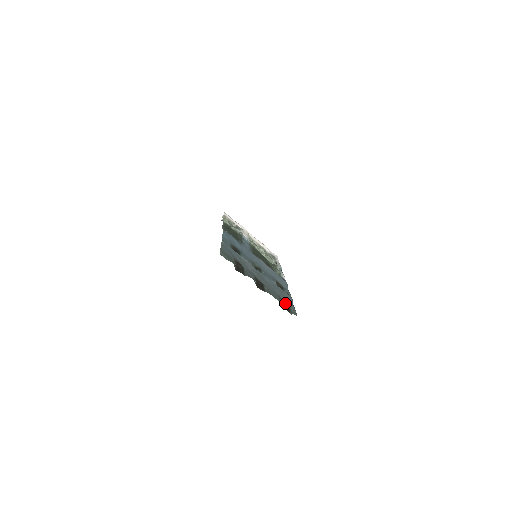
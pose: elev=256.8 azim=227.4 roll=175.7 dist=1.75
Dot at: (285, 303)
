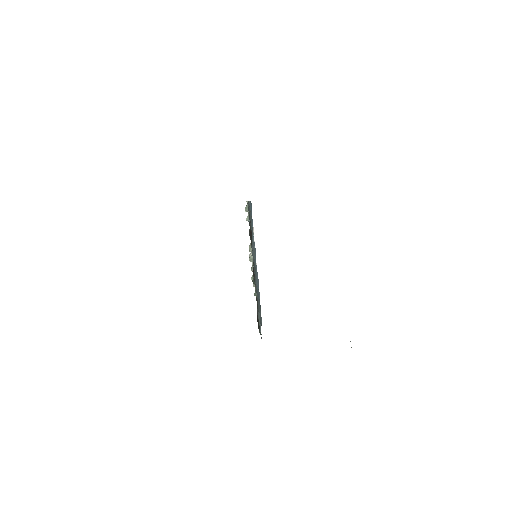
Dot at: (258, 318)
